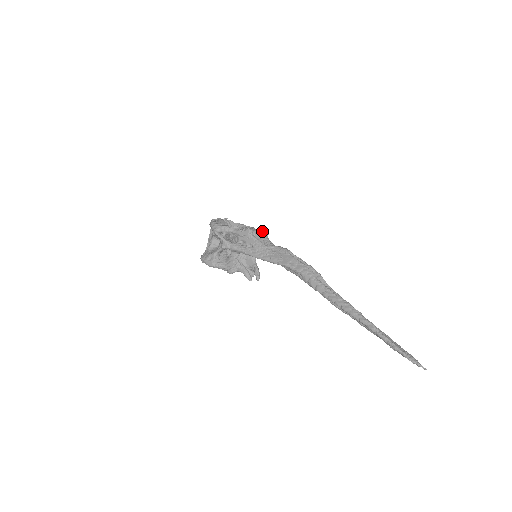
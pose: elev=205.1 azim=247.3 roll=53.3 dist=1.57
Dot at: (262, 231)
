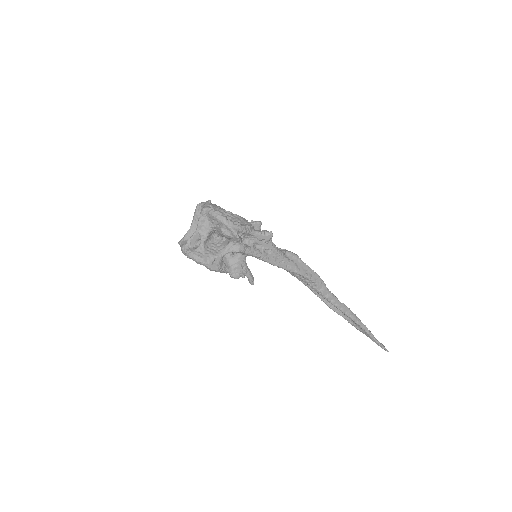
Dot at: (257, 225)
